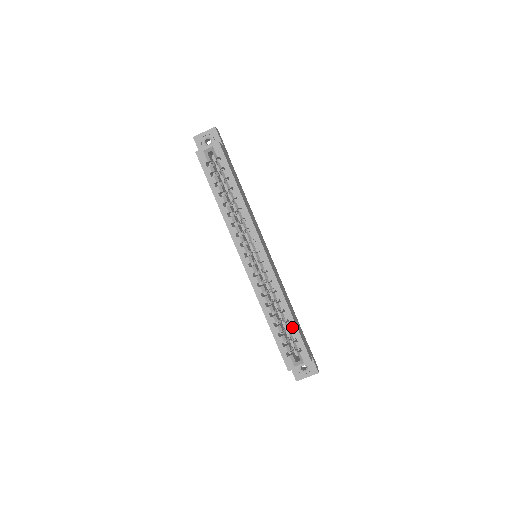
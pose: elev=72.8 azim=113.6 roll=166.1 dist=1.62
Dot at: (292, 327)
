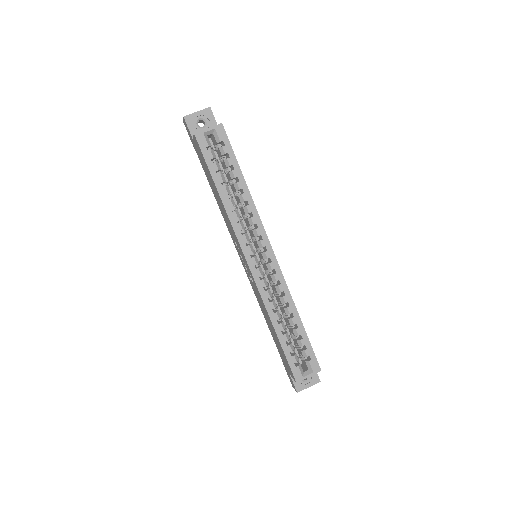
Dot at: (301, 334)
